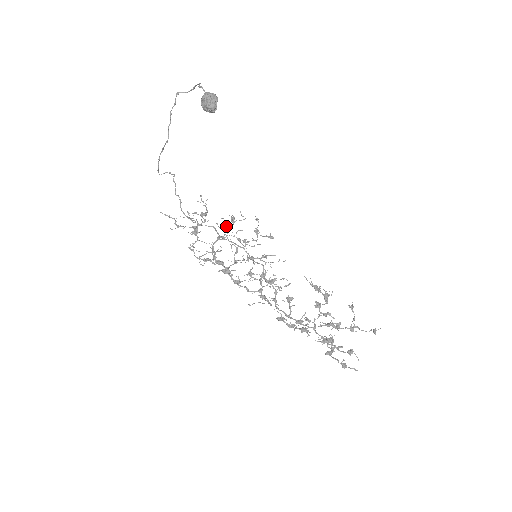
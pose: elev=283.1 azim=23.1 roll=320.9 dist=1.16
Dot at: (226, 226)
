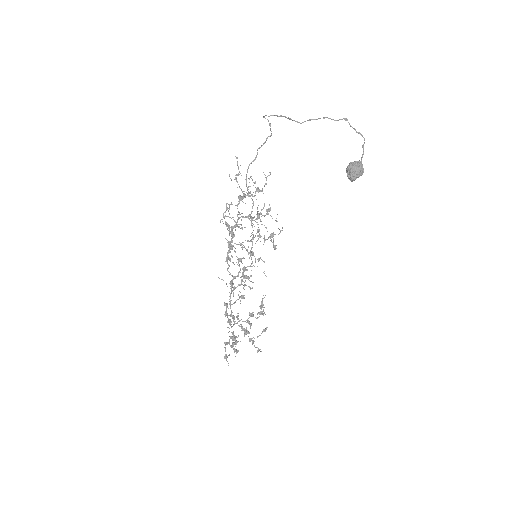
Dot at: occluded
